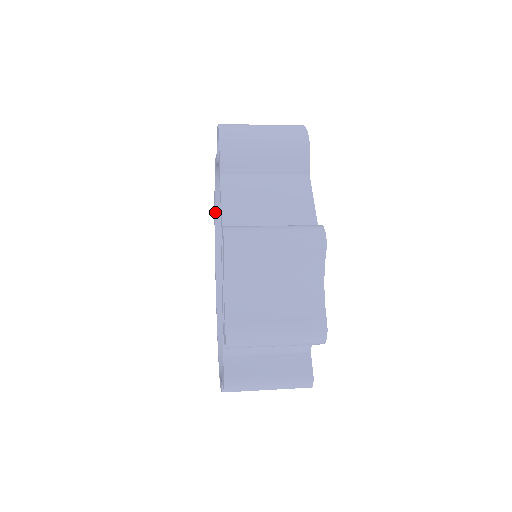
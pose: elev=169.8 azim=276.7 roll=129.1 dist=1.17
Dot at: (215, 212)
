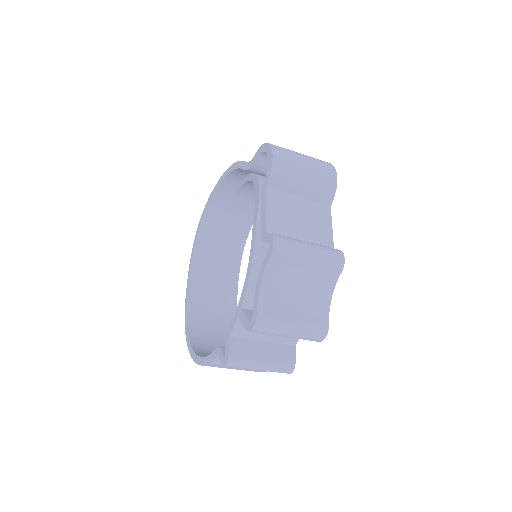
Dot at: (208, 204)
